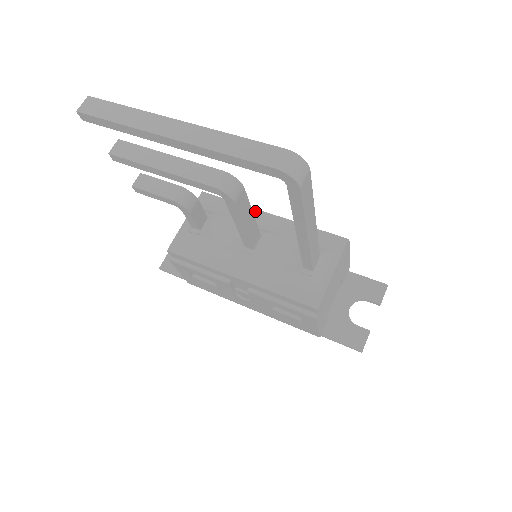
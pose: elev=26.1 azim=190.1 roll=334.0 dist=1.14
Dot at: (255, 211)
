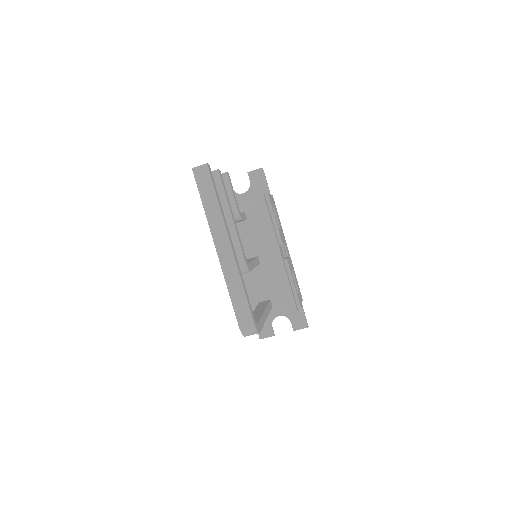
Dot at: (275, 242)
